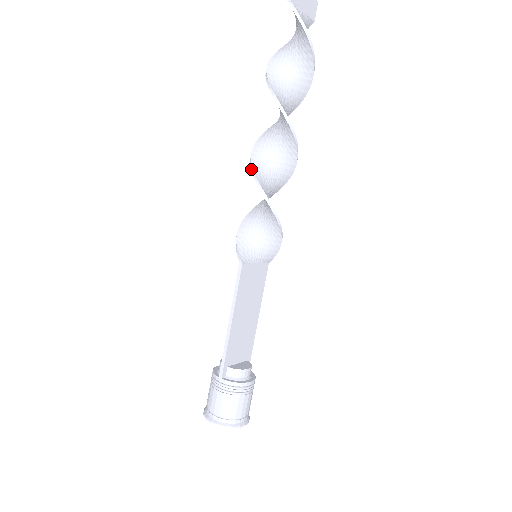
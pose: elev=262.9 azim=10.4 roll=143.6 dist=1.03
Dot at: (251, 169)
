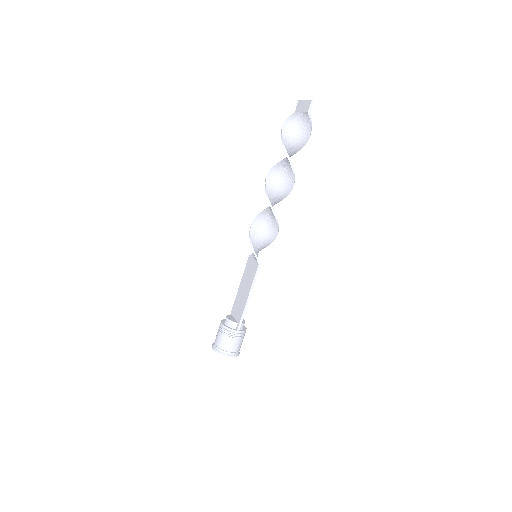
Dot at: (272, 209)
